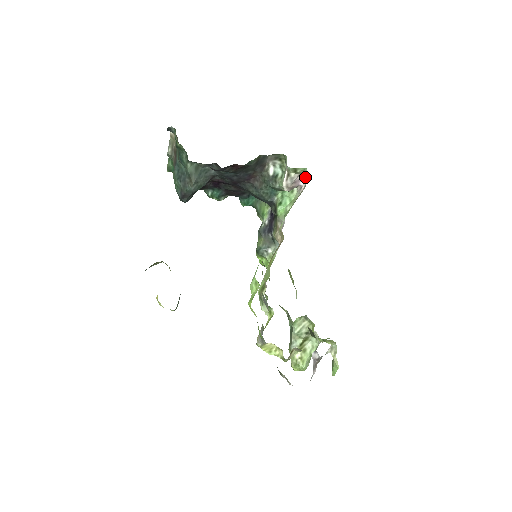
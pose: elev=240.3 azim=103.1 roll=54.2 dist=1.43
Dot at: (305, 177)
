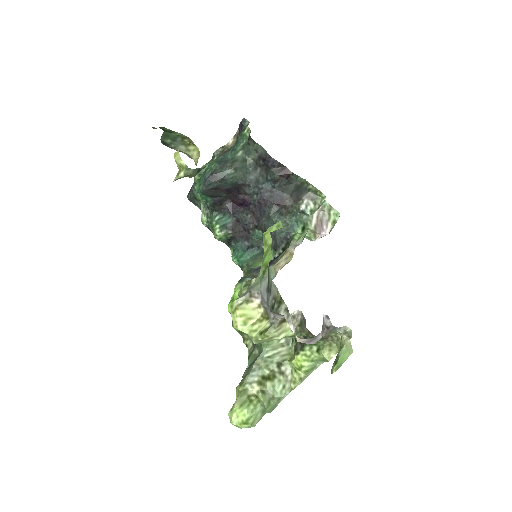
Dot at: (328, 231)
